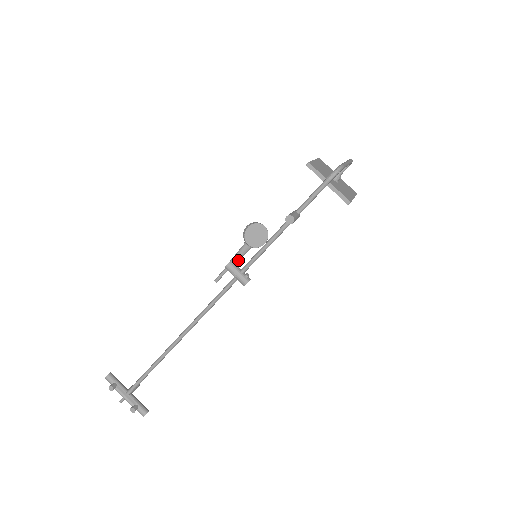
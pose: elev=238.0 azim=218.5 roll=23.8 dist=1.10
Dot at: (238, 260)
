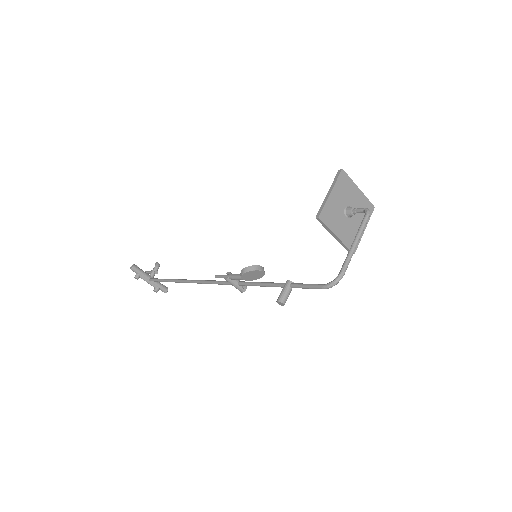
Dot at: (236, 279)
